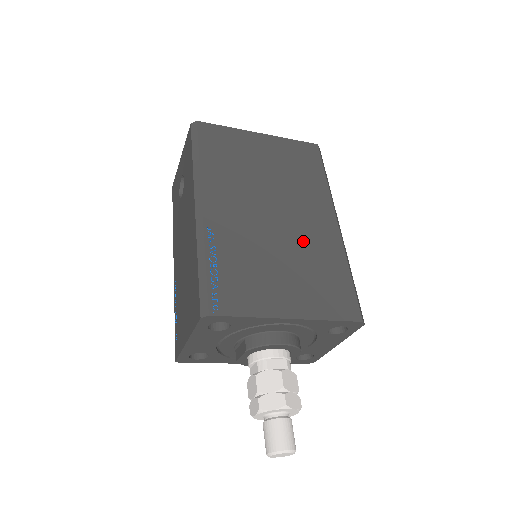
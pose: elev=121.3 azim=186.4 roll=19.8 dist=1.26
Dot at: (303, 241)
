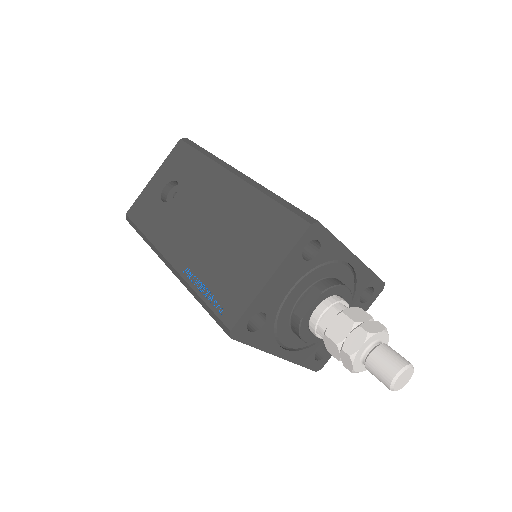
Dot at: occluded
